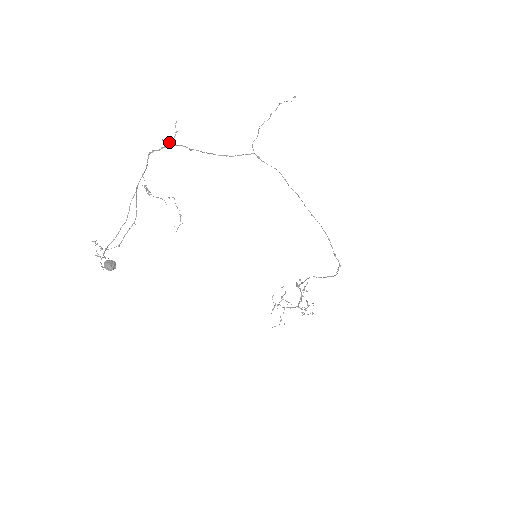
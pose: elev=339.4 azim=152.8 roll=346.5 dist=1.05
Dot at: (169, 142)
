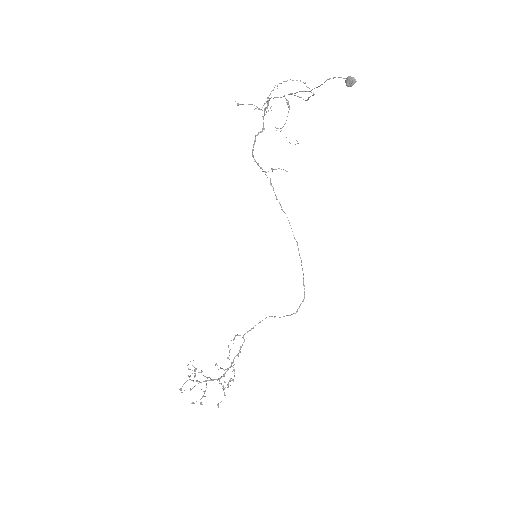
Dot at: (266, 111)
